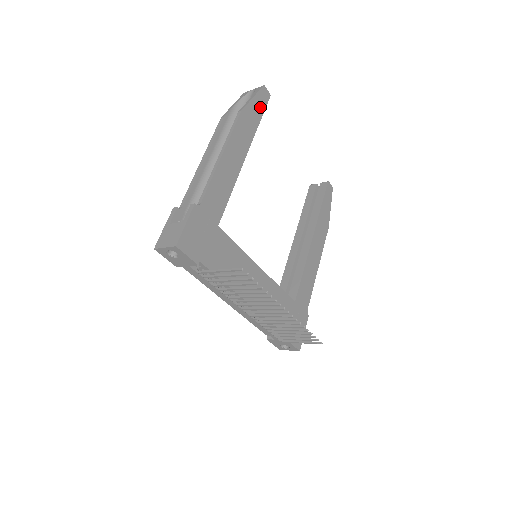
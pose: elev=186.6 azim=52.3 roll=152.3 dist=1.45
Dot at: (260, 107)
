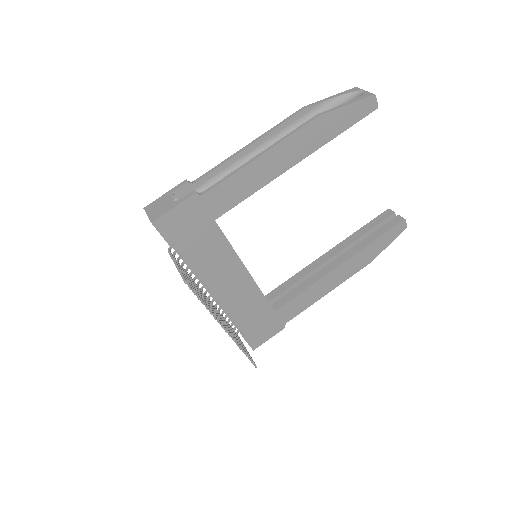
Dot at: (352, 118)
